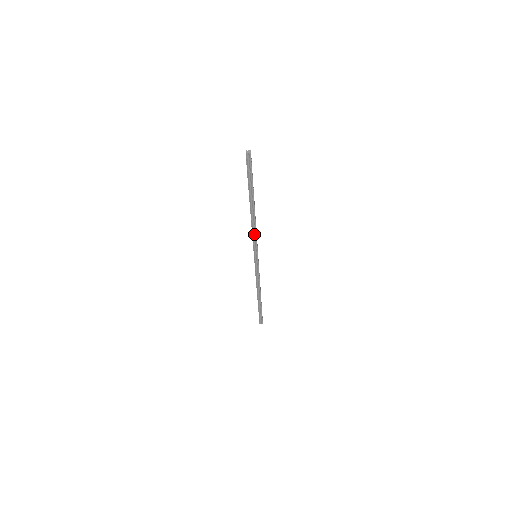
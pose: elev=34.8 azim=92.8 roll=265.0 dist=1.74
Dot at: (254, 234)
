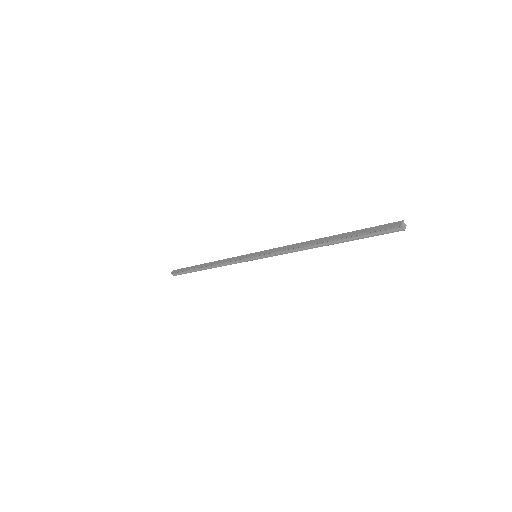
Dot at: (285, 250)
